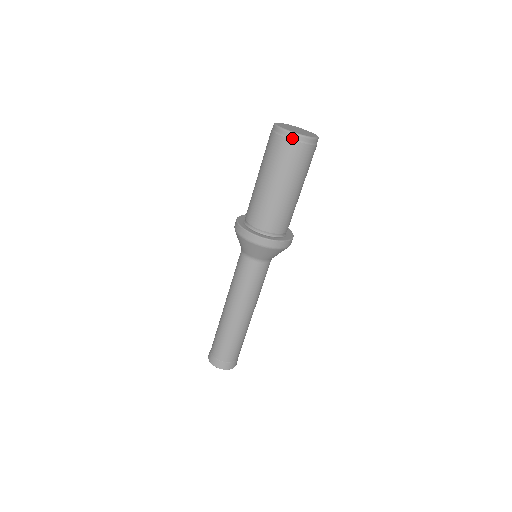
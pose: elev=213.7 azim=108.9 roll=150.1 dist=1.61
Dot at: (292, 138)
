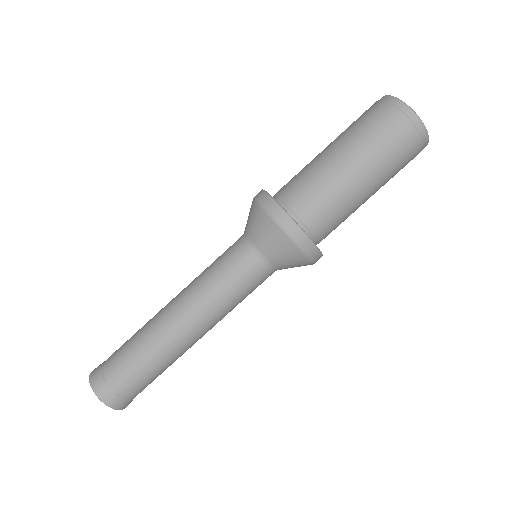
Dot at: (407, 114)
